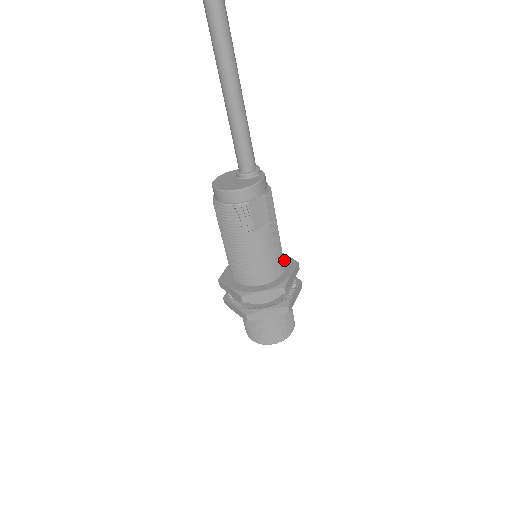
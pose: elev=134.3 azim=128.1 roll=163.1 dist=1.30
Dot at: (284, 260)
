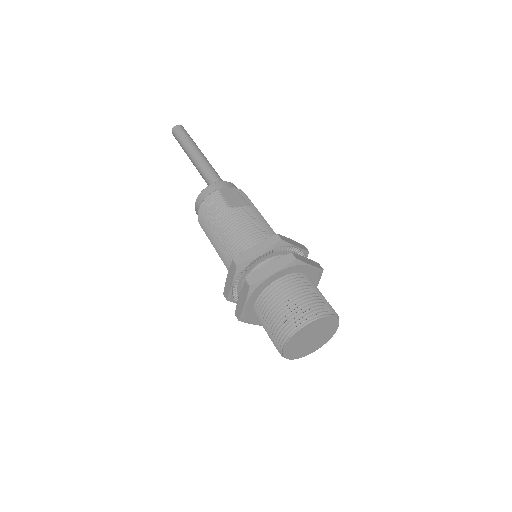
Dot at: occluded
